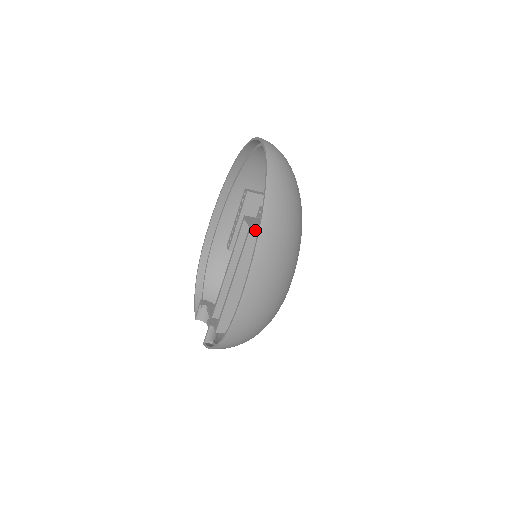
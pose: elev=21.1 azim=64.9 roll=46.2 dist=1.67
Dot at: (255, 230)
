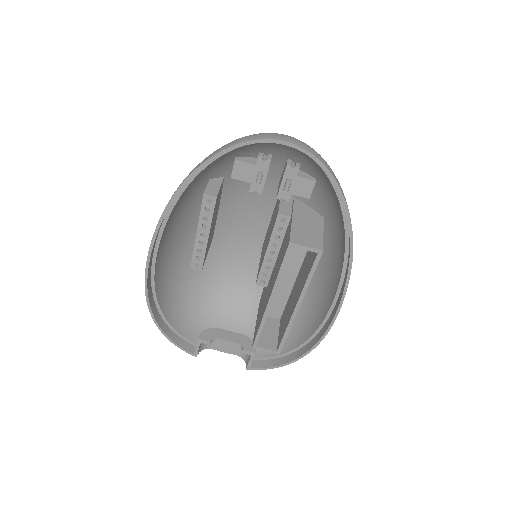
Dot at: occluded
